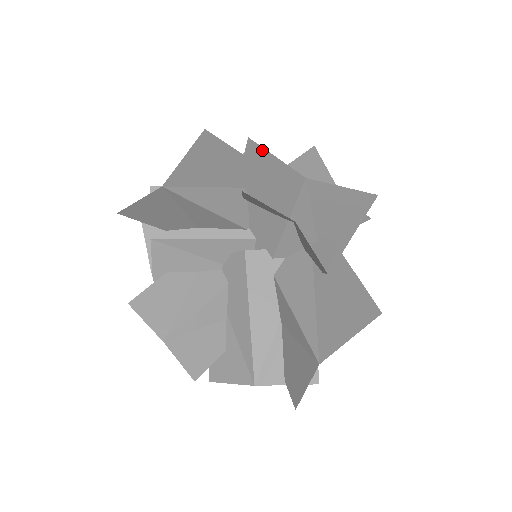
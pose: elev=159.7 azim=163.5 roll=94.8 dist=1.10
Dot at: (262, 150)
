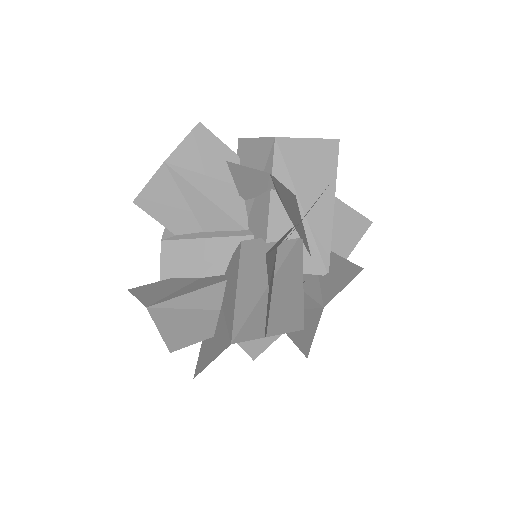
Dot at: (247, 141)
